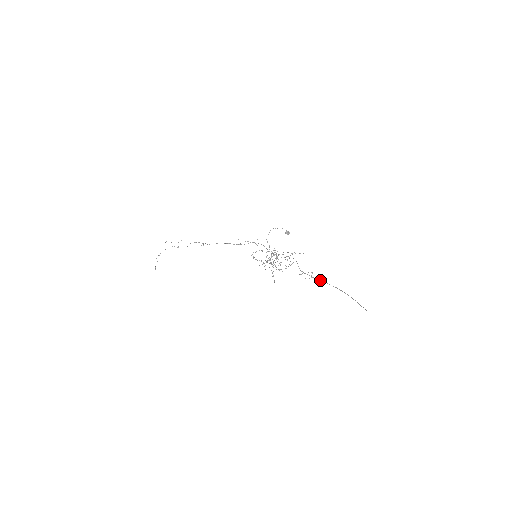
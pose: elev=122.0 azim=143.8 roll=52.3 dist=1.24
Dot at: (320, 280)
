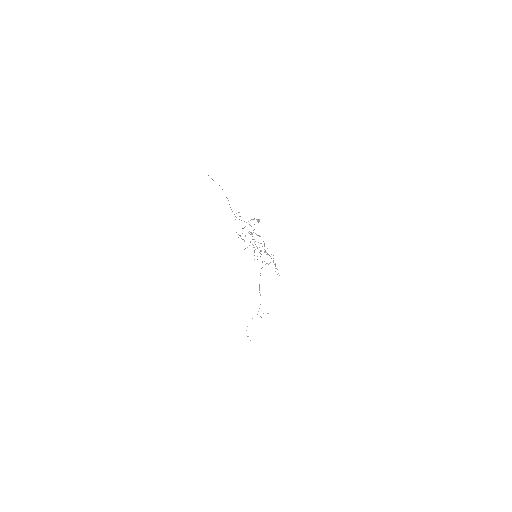
Dot at: occluded
